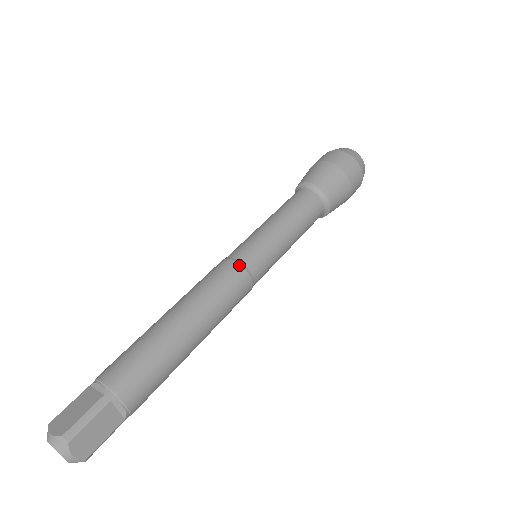
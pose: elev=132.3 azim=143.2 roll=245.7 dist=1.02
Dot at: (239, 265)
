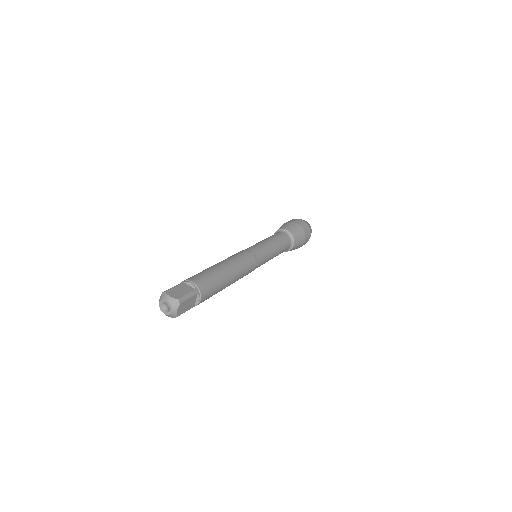
Dot at: (240, 251)
